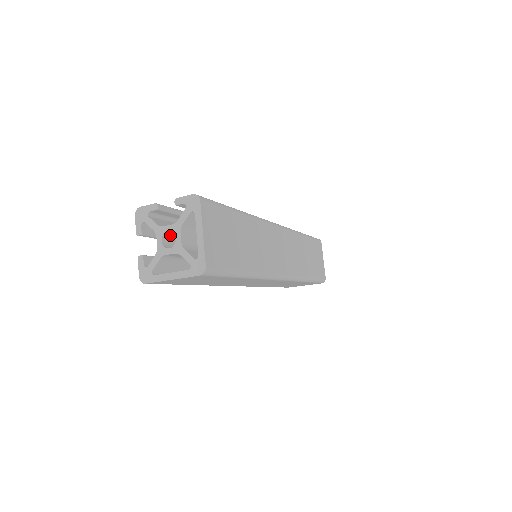
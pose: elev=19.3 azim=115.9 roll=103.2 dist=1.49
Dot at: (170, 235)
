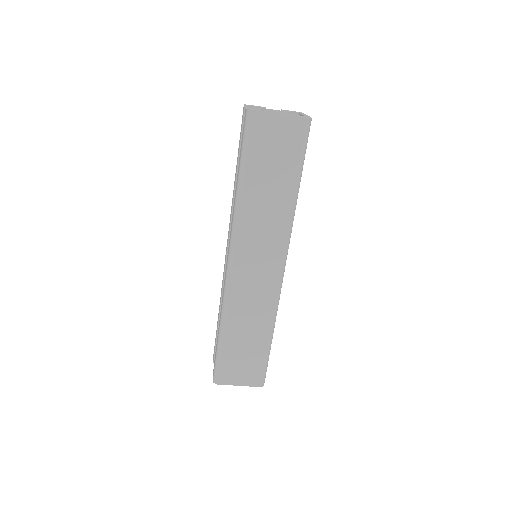
Dot at: occluded
